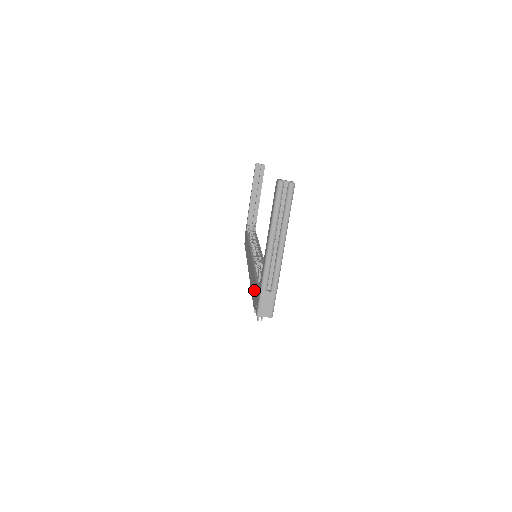
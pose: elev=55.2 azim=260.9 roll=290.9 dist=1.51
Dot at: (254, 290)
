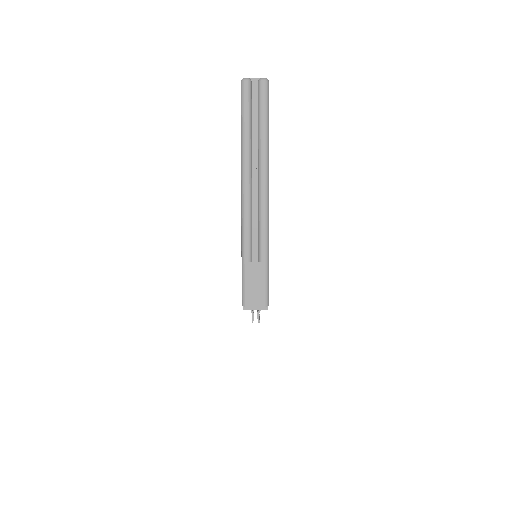
Dot at: occluded
